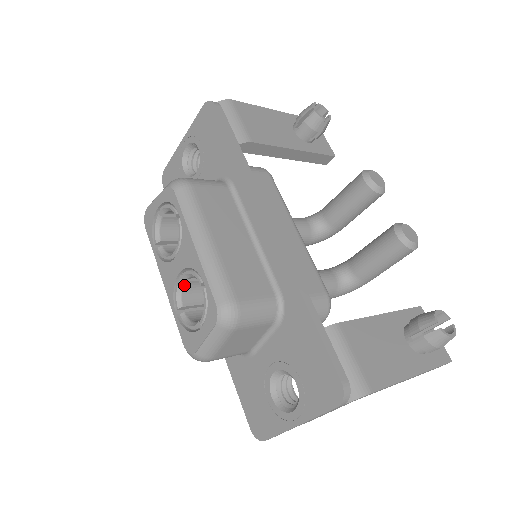
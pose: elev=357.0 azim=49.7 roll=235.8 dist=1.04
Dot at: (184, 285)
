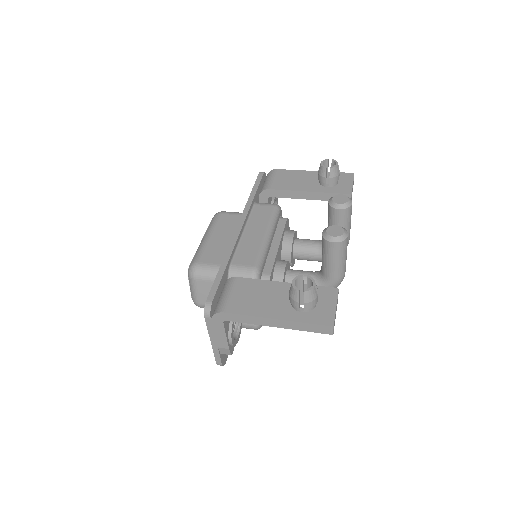
Dot at: occluded
